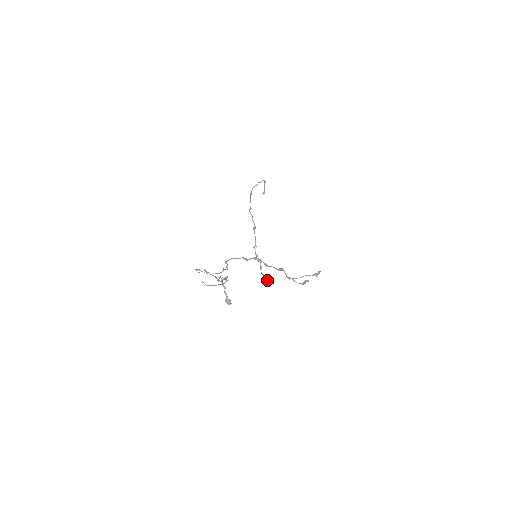
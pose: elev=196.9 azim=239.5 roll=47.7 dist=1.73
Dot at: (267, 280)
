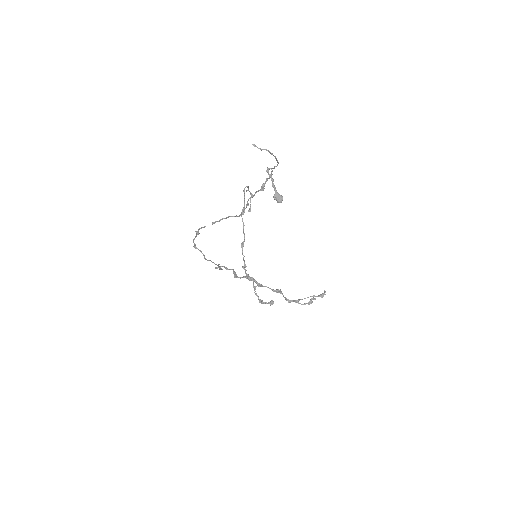
Dot at: (264, 302)
